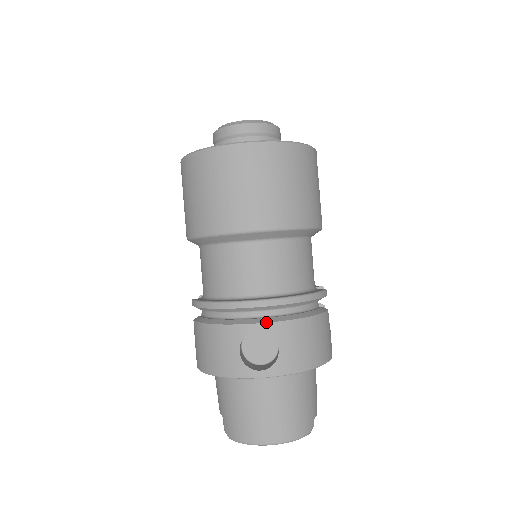
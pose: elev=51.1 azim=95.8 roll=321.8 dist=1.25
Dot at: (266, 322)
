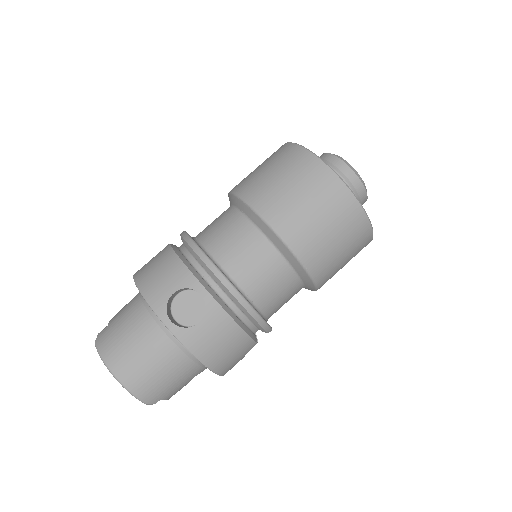
Dot at: (213, 296)
